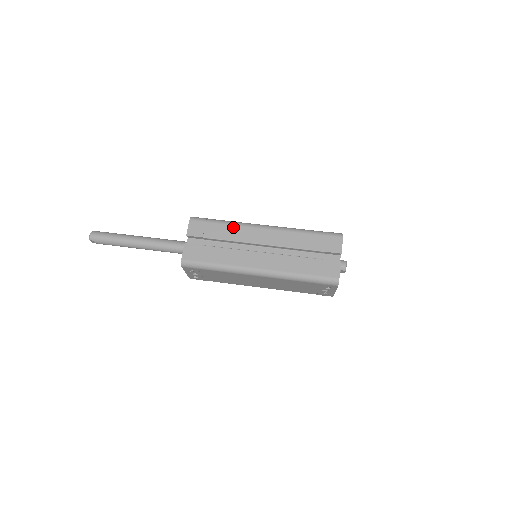
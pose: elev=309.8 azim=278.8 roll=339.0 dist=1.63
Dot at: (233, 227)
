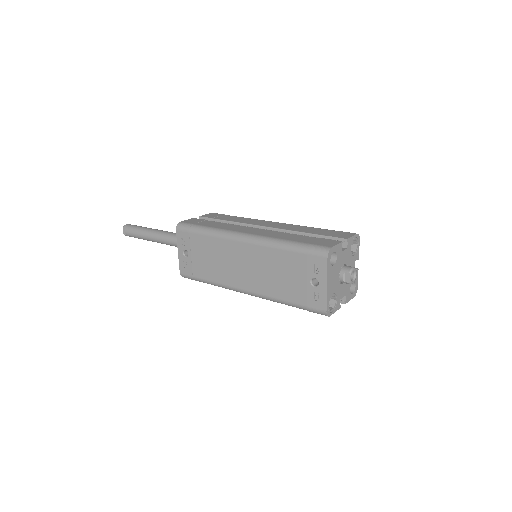
Dot at: (246, 218)
